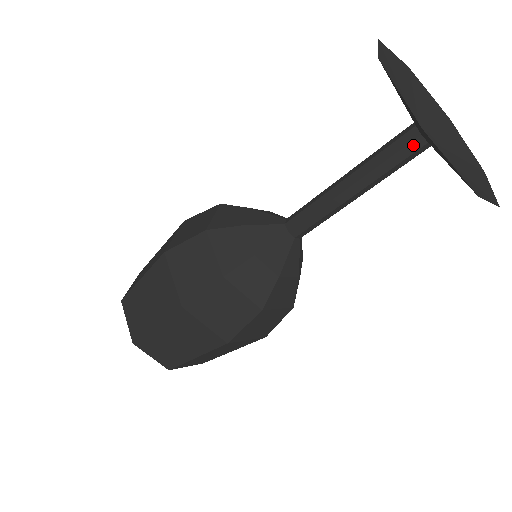
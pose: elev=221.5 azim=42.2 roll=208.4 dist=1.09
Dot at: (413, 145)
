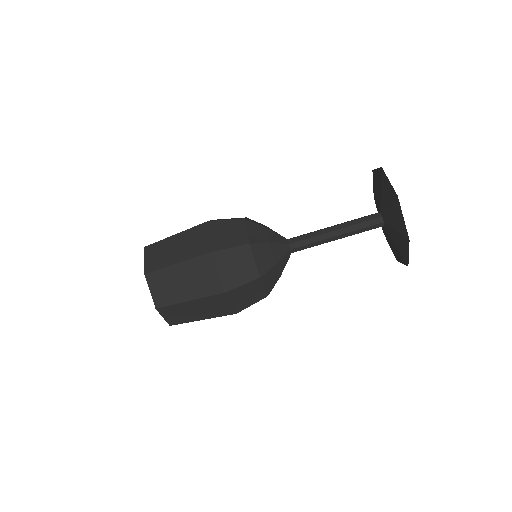
Dot at: (376, 220)
